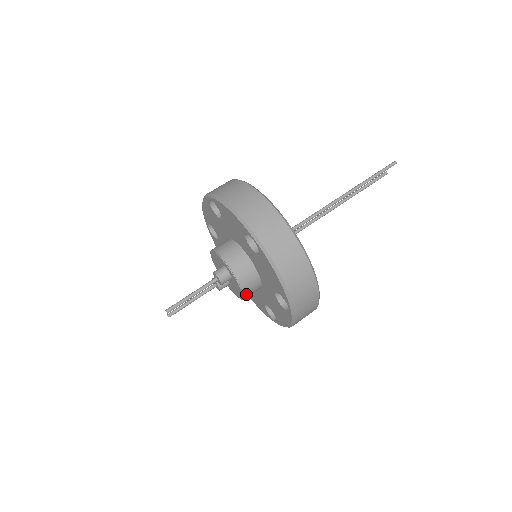
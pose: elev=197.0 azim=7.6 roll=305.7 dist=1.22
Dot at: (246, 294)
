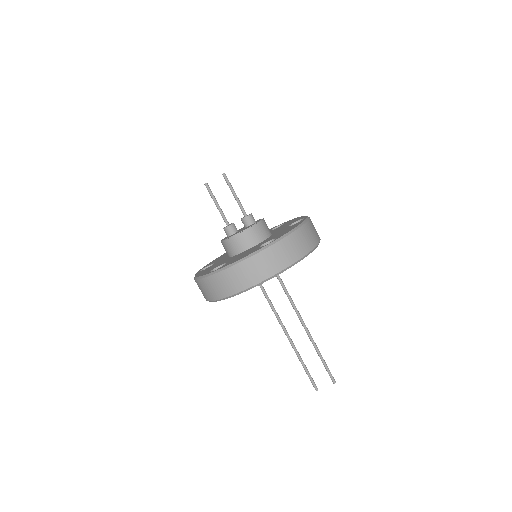
Dot at: (246, 233)
